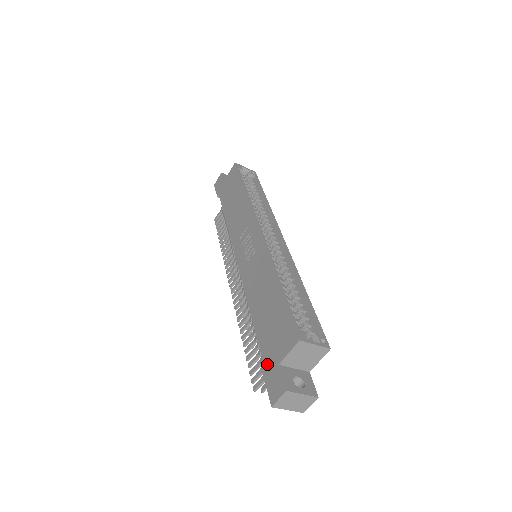
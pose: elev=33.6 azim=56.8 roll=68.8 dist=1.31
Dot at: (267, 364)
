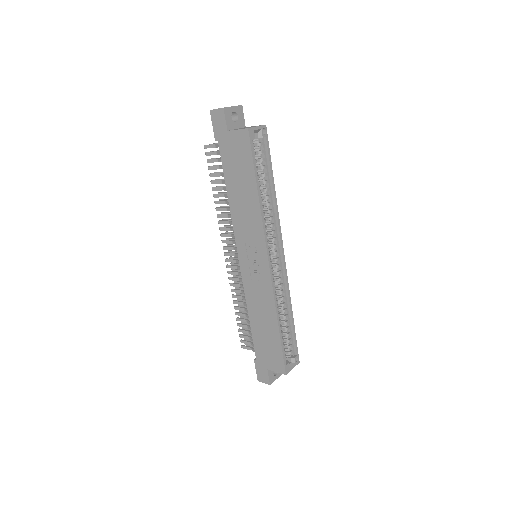
Dot at: (259, 360)
